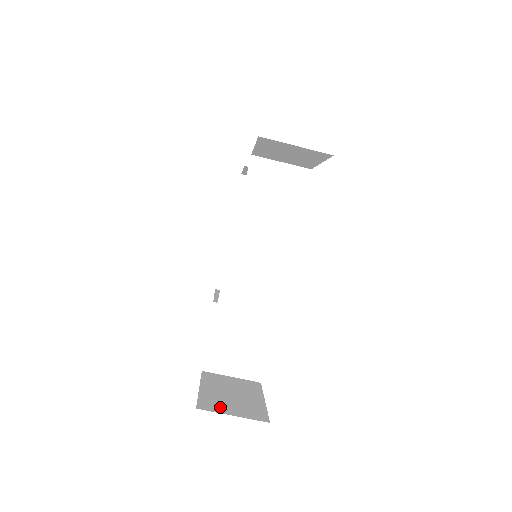
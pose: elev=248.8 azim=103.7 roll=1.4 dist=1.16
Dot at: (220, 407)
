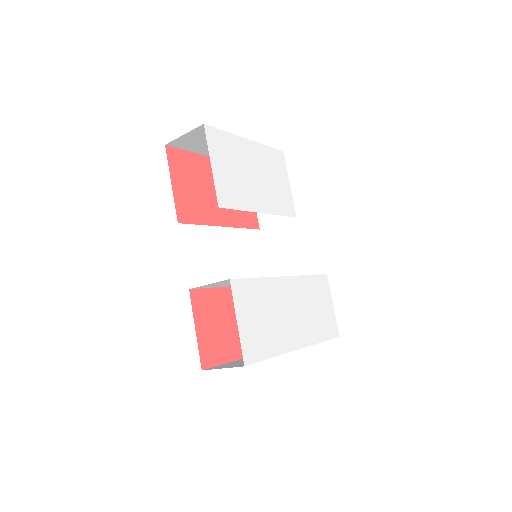
Dot at: occluded
